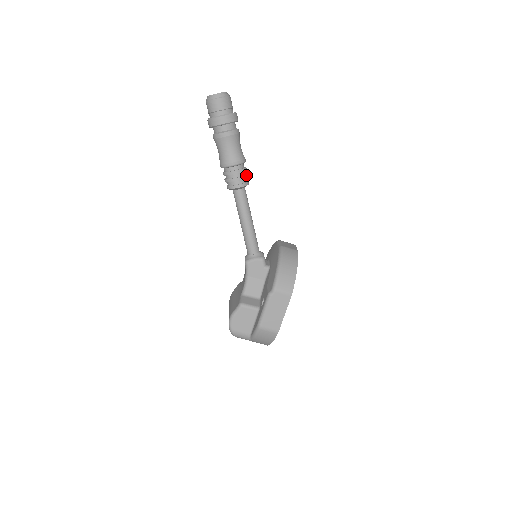
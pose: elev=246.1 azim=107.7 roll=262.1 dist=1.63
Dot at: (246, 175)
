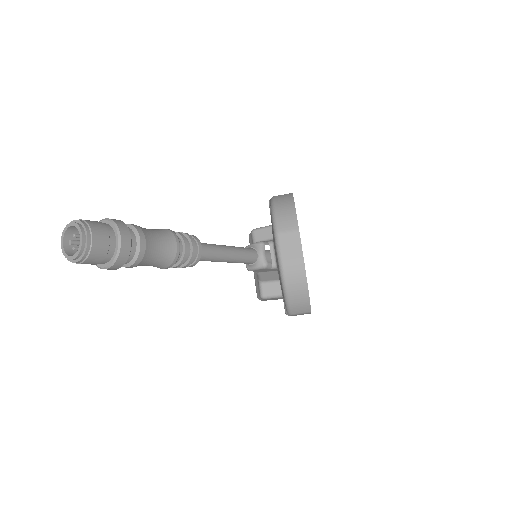
Dot at: (192, 255)
